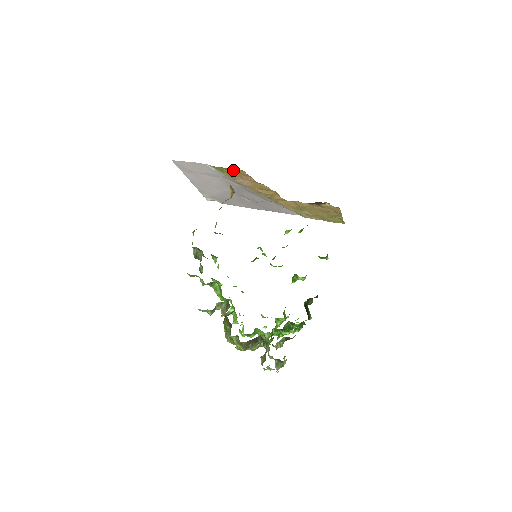
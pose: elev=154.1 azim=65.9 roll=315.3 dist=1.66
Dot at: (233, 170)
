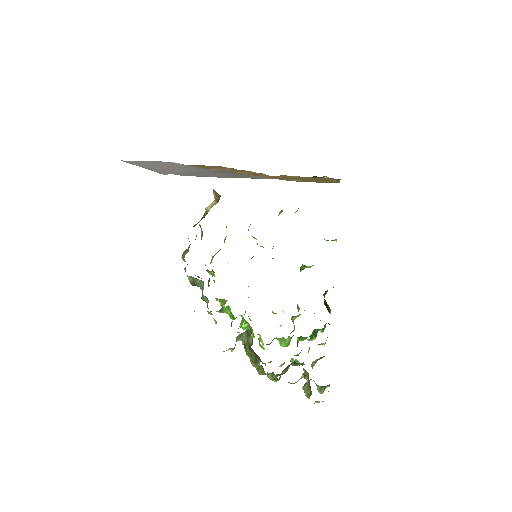
Dot at: (210, 166)
